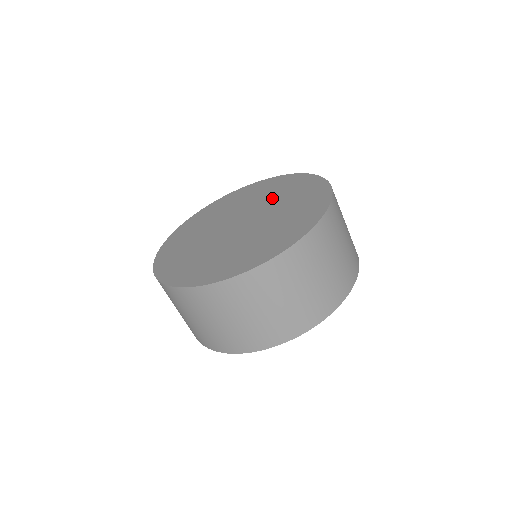
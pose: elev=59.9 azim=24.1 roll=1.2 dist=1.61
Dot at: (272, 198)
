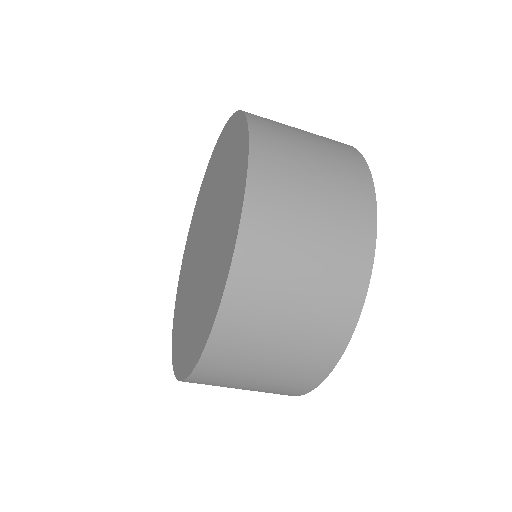
Dot at: (213, 186)
